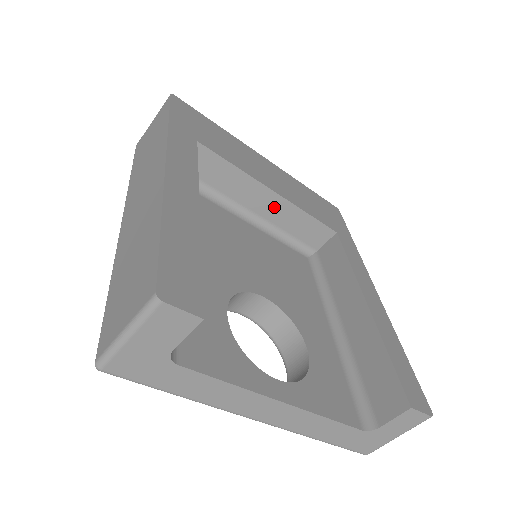
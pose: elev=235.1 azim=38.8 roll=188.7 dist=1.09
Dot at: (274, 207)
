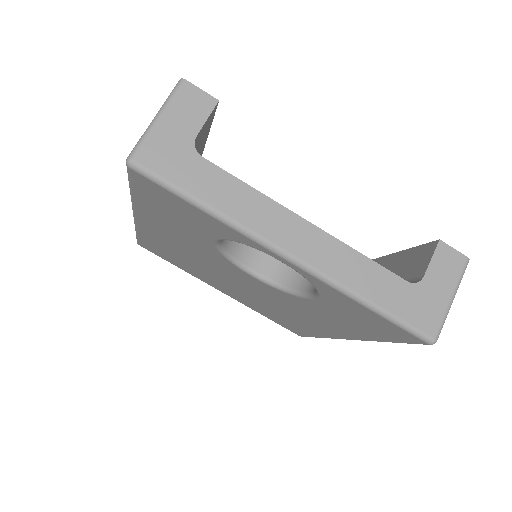
Dot at: occluded
